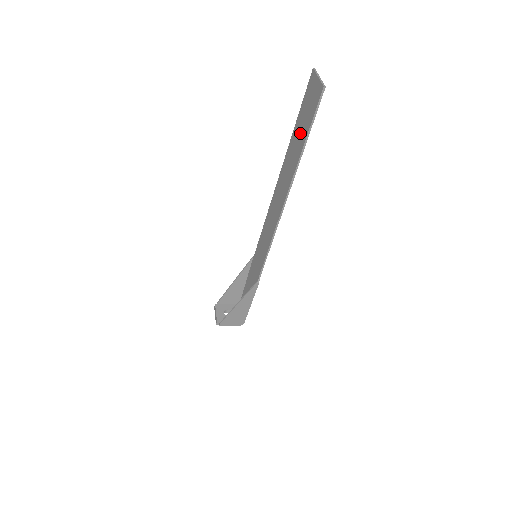
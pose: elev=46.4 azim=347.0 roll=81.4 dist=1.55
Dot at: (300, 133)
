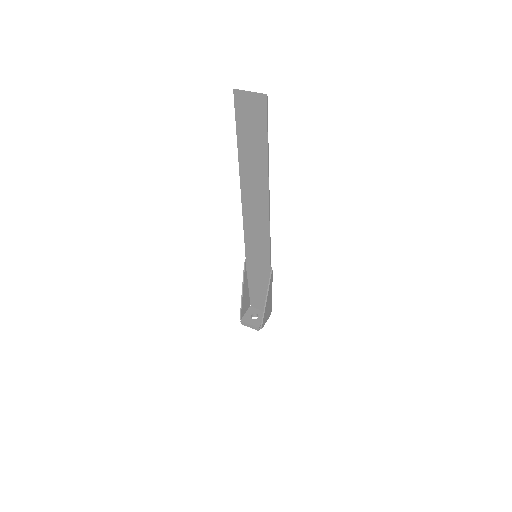
Dot at: (253, 141)
